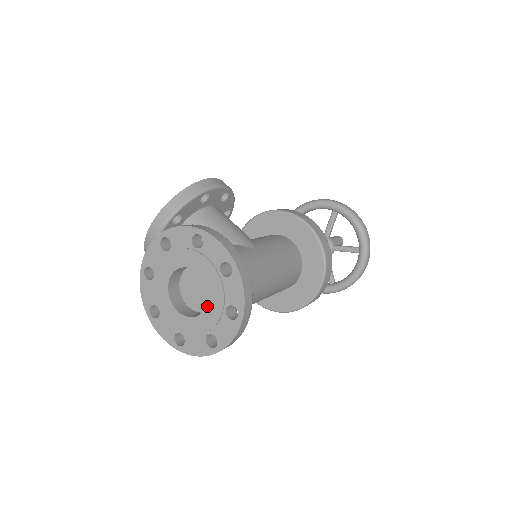
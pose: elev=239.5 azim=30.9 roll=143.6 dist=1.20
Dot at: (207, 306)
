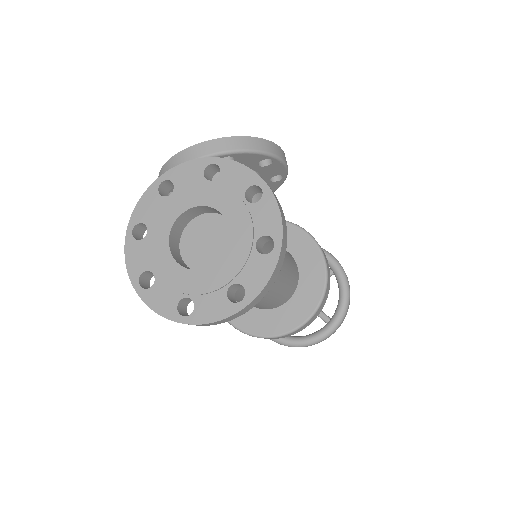
Dot at: (211, 267)
